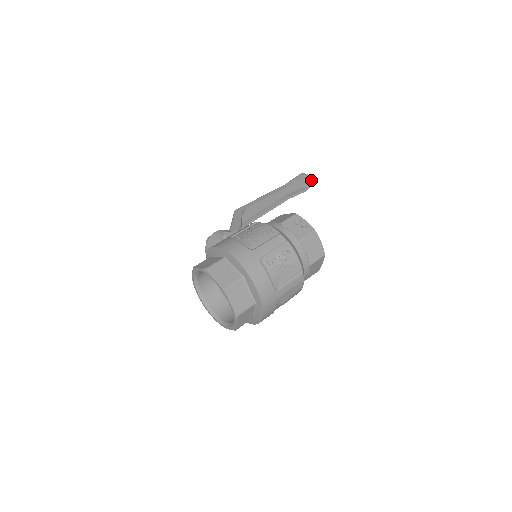
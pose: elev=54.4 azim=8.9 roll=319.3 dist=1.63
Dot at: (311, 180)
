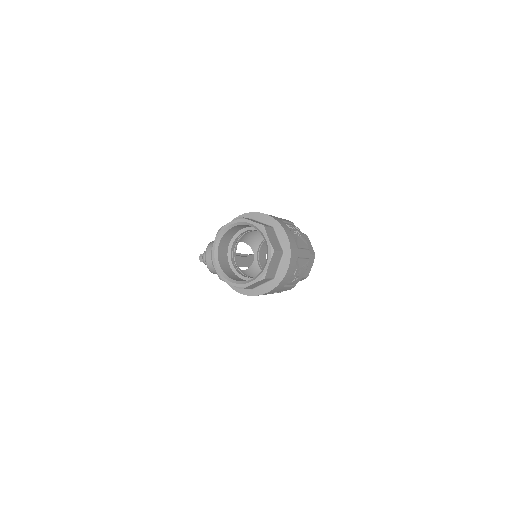
Dot at: occluded
